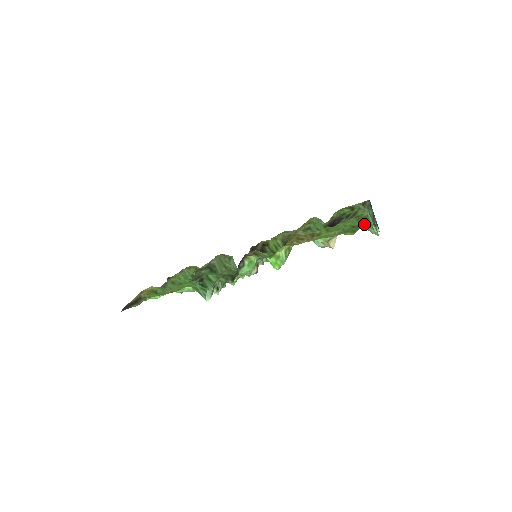
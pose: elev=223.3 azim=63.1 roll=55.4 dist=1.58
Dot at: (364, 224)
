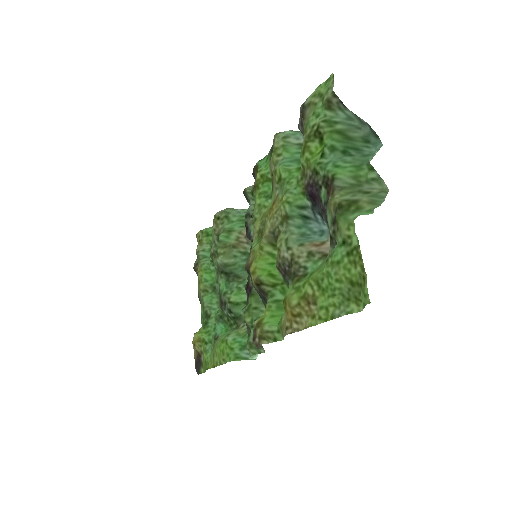
Dot at: (356, 190)
